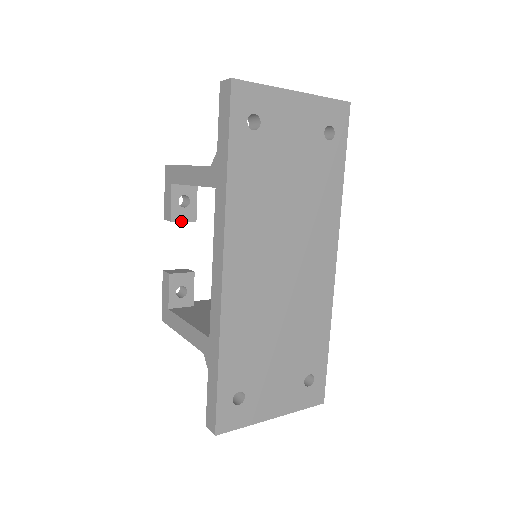
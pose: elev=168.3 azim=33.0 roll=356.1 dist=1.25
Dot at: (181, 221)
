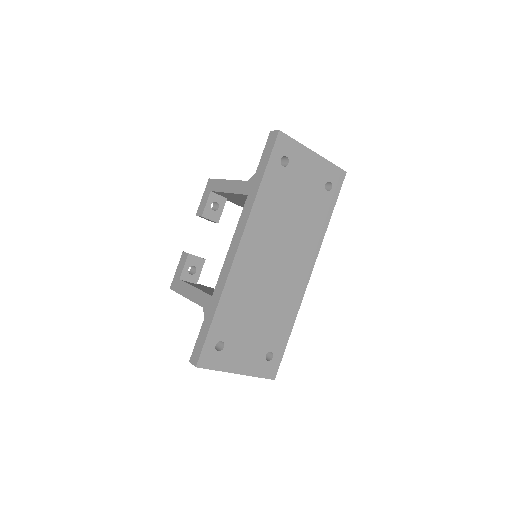
Dot at: (208, 219)
